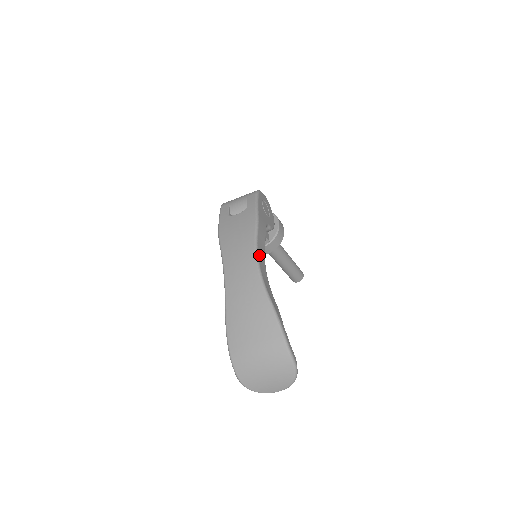
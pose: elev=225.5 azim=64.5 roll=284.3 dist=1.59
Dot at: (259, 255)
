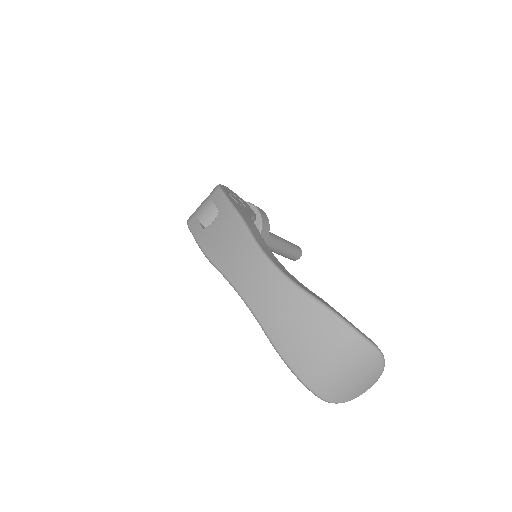
Dot at: (266, 253)
